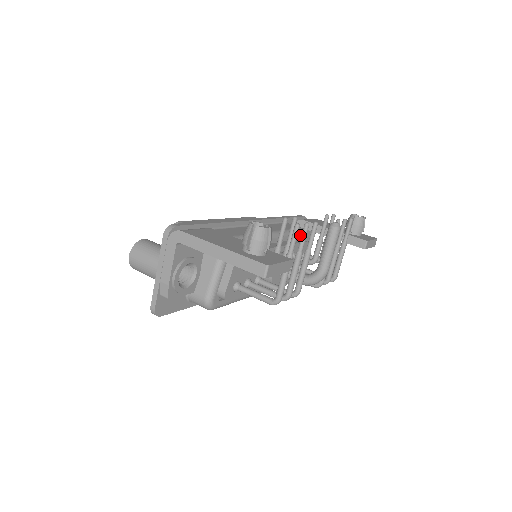
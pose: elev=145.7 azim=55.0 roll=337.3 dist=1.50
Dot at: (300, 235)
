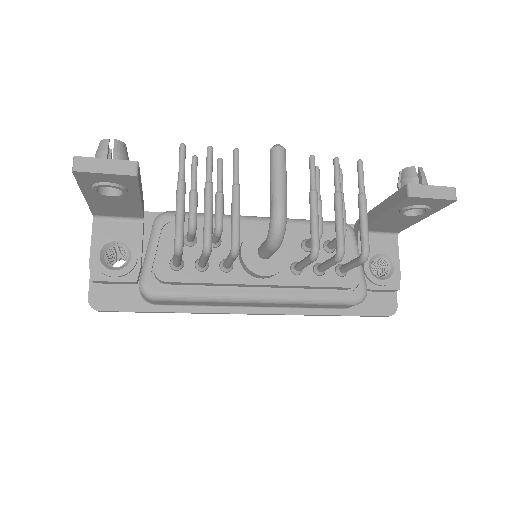
Dot at: (332, 227)
